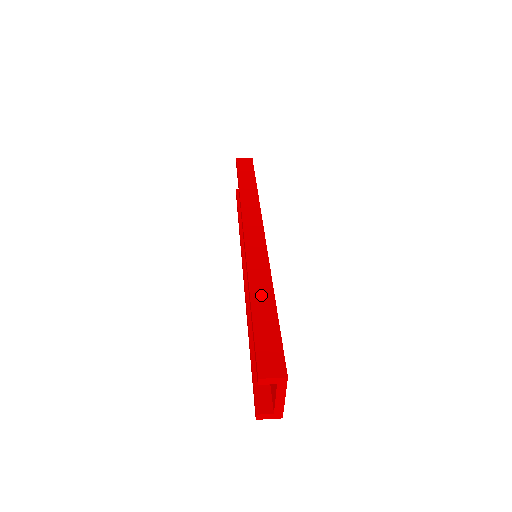
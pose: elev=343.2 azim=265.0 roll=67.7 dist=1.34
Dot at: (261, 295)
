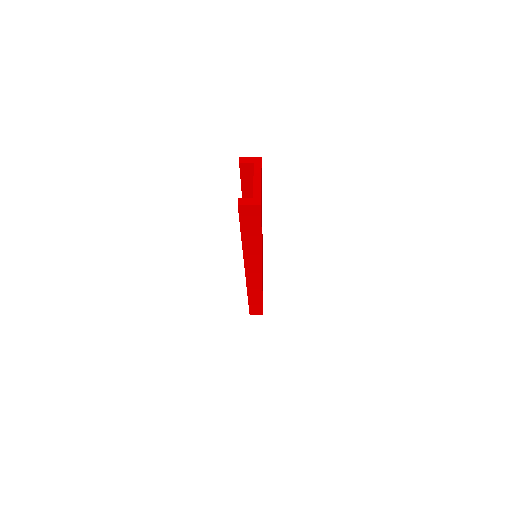
Dot at: occluded
